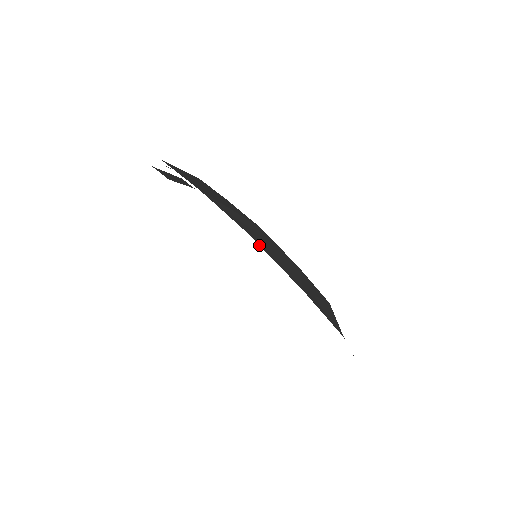
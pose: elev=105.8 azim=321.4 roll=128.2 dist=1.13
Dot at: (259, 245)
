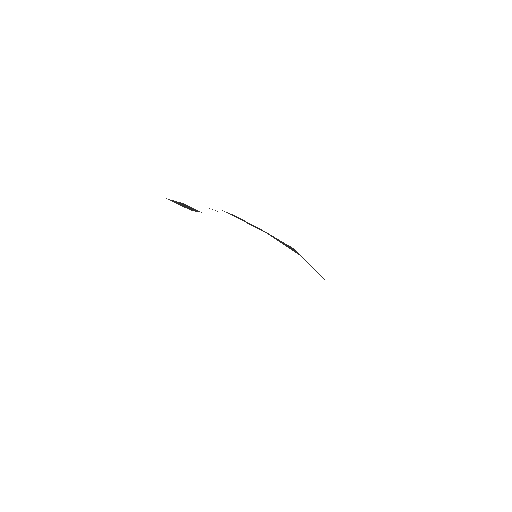
Dot at: occluded
